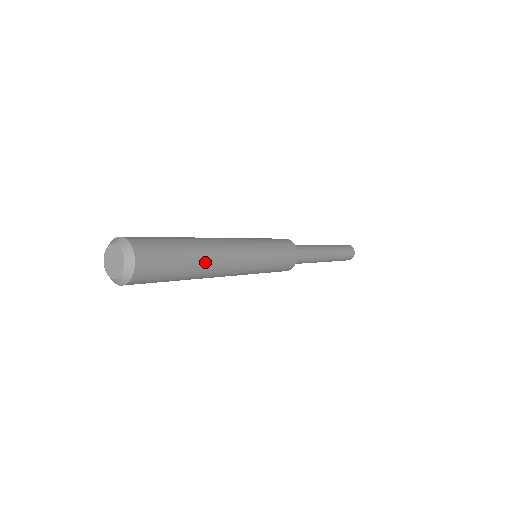
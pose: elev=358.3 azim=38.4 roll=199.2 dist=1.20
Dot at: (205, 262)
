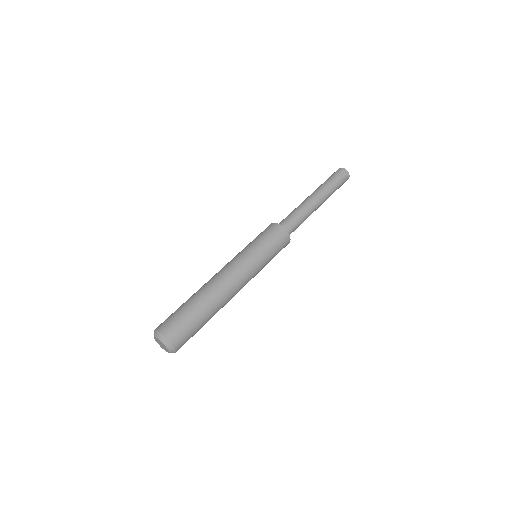
Dot at: (215, 304)
